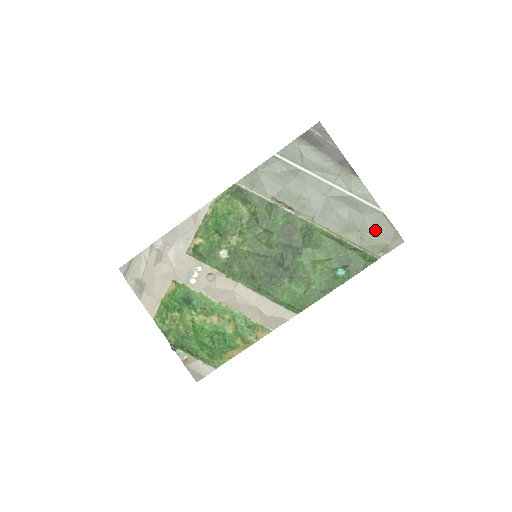
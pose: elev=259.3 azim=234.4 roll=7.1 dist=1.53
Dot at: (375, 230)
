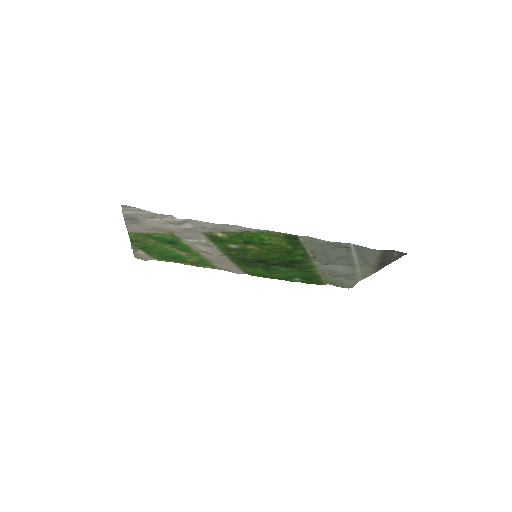
Dot at: (344, 282)
